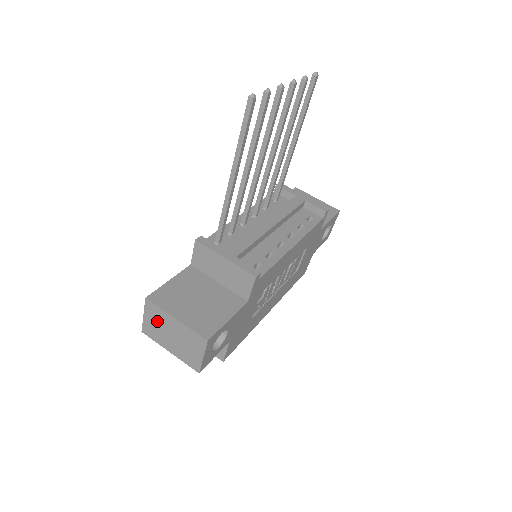
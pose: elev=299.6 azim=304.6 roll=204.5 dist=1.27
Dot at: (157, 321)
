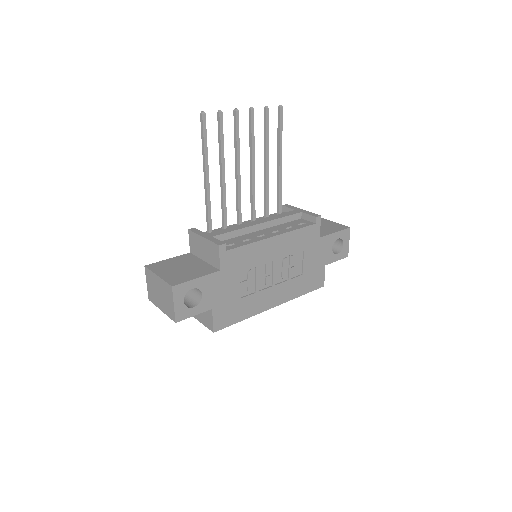
Dot at: (152, 284)
